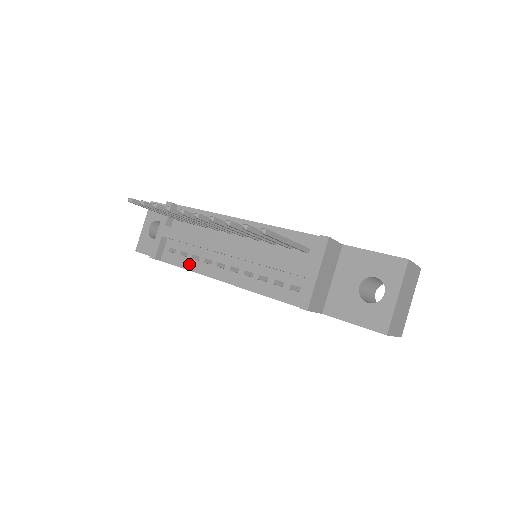
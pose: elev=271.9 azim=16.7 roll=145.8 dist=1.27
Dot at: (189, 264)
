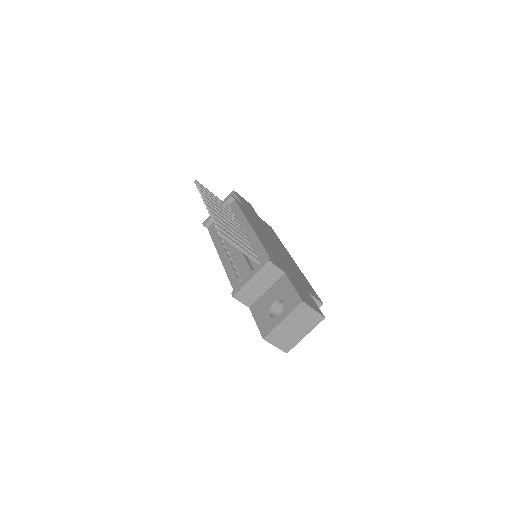
Dot at: (215, 238)
